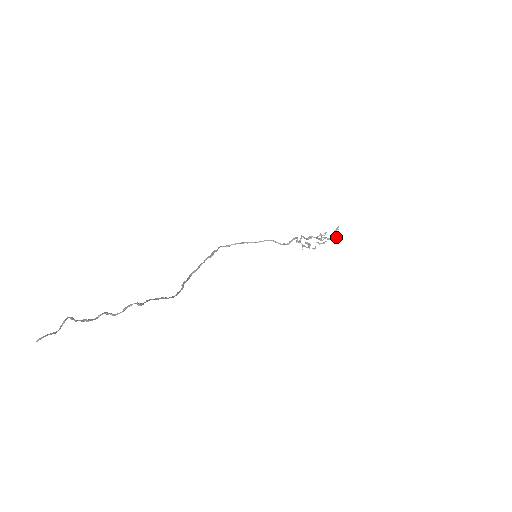
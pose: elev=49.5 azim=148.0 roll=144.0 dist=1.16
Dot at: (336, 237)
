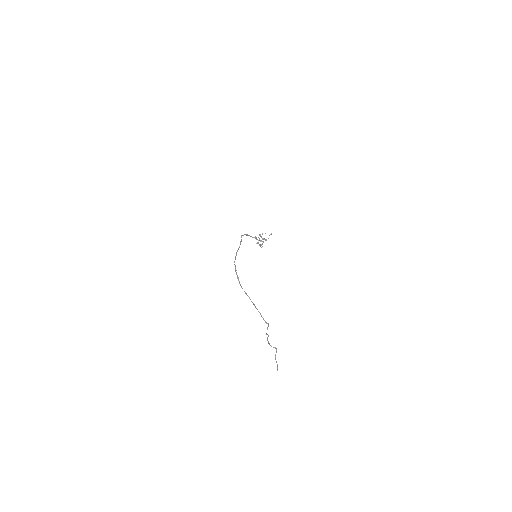
Dot at: occluded
